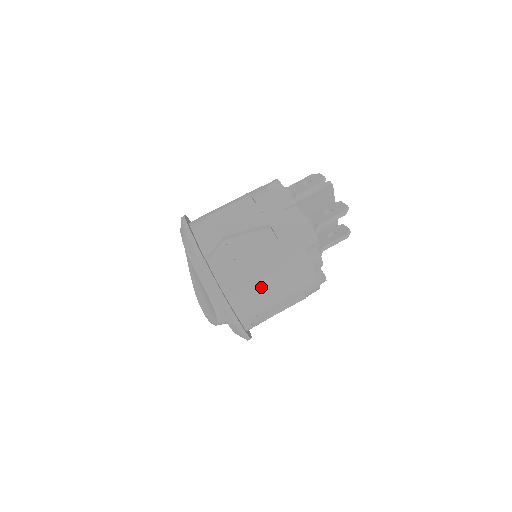
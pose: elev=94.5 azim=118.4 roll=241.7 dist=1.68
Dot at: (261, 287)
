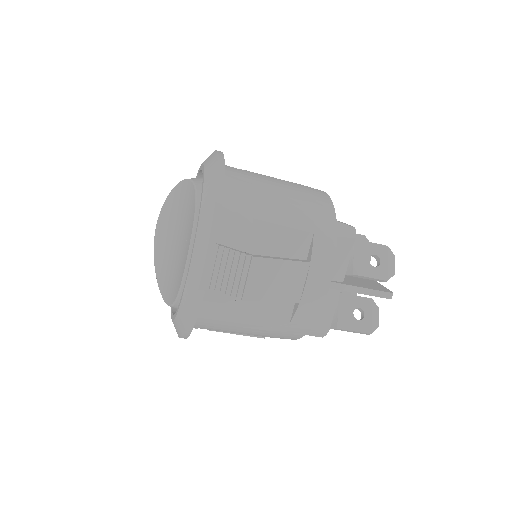
Dot at: (233, 331)
